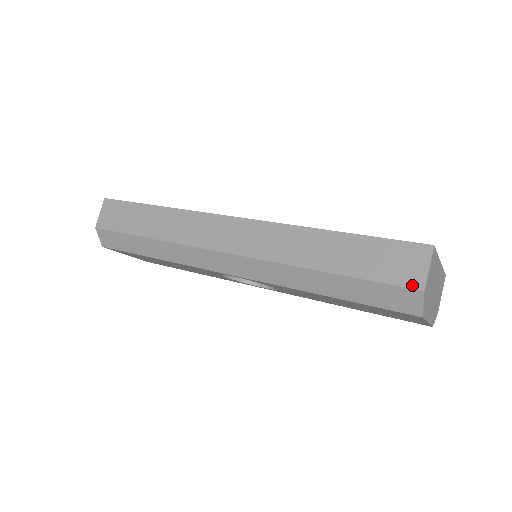
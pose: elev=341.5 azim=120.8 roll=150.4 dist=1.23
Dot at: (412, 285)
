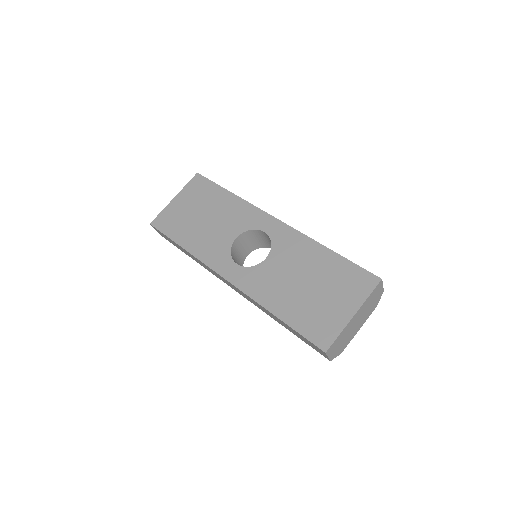
Dot at: (324, 356)
